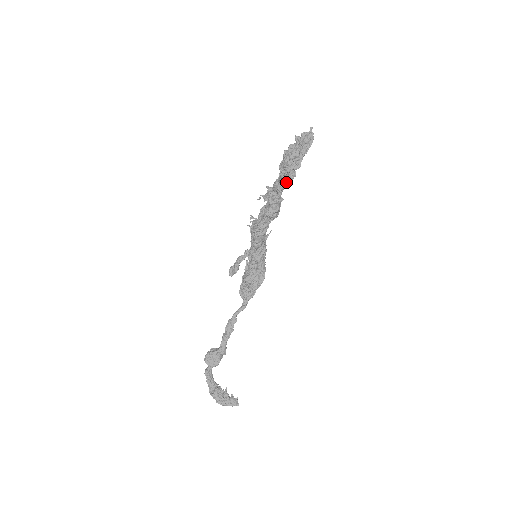
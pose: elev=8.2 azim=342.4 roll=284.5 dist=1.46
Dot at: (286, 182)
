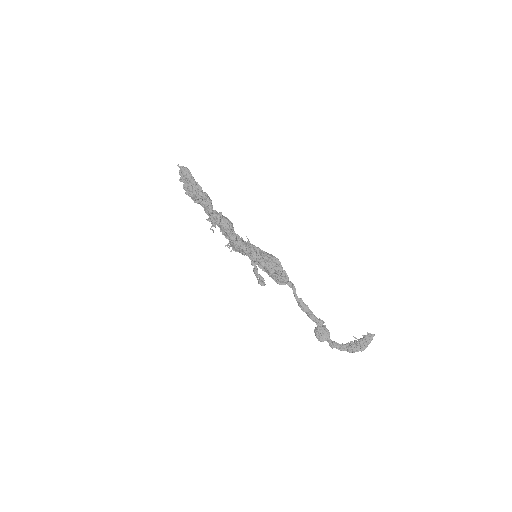
Dot at: (208, 203)
